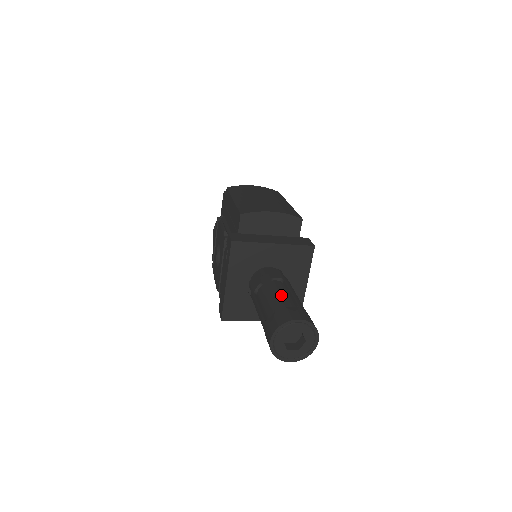
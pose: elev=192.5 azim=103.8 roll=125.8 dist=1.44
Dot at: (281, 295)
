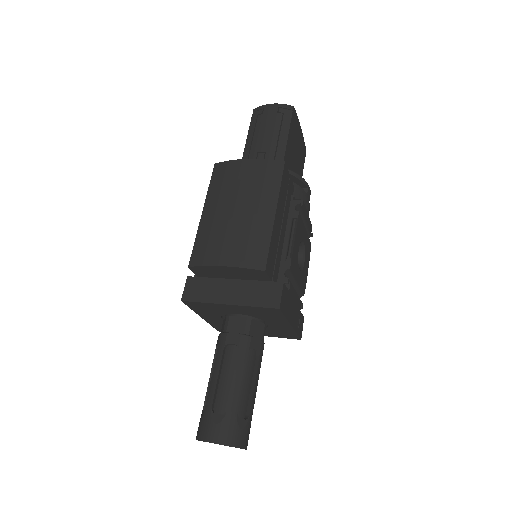
Dot at: (223, 381)
